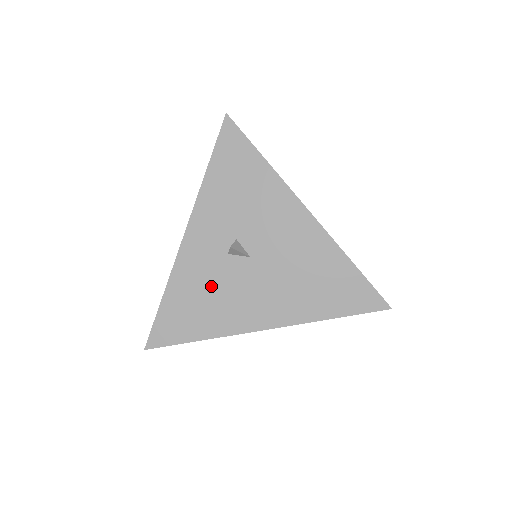
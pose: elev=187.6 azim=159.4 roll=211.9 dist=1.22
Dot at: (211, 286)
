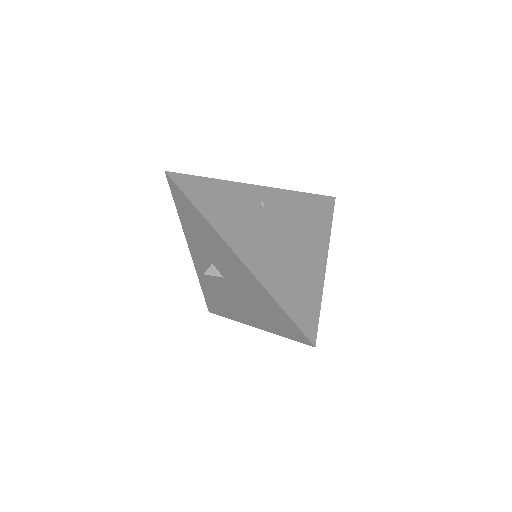
Dot at: (216, 289)
